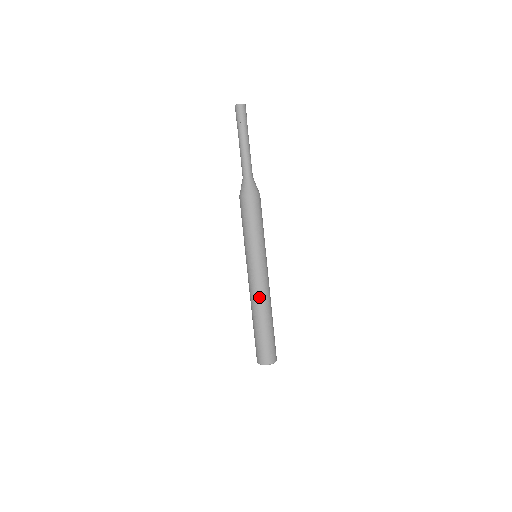
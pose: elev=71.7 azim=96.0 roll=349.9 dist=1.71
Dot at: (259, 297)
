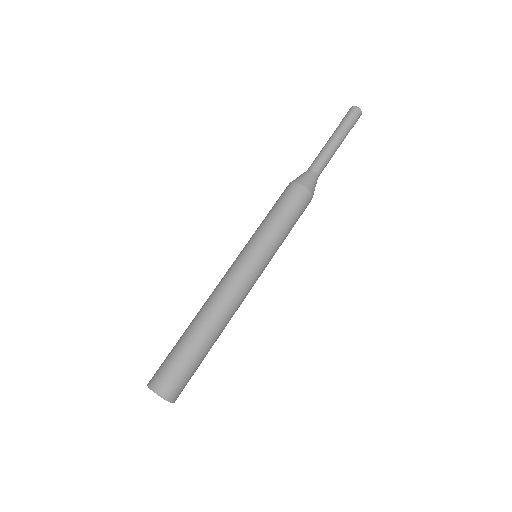
Dot at: (230, 303)
